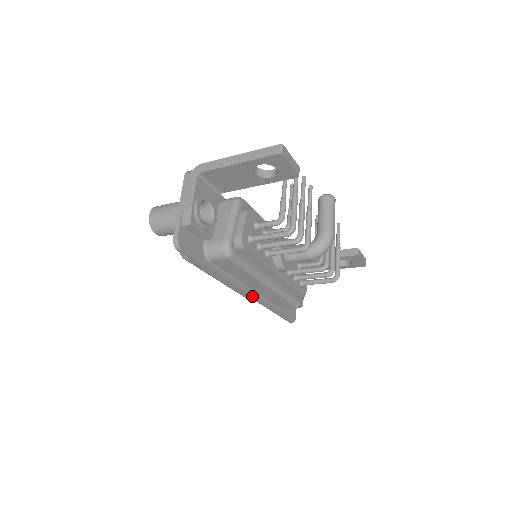
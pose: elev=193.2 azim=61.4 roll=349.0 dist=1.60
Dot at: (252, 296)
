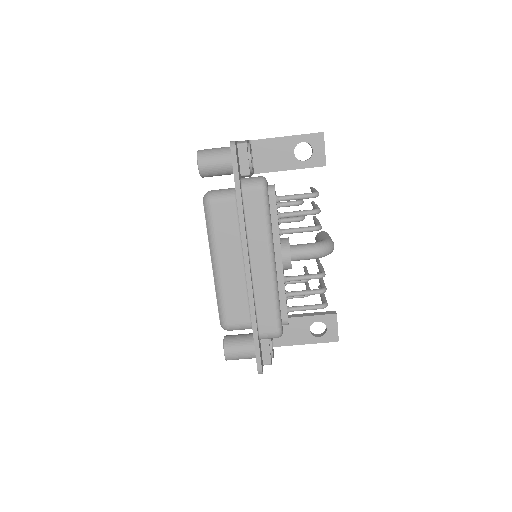
Dot at: (250, 276)
